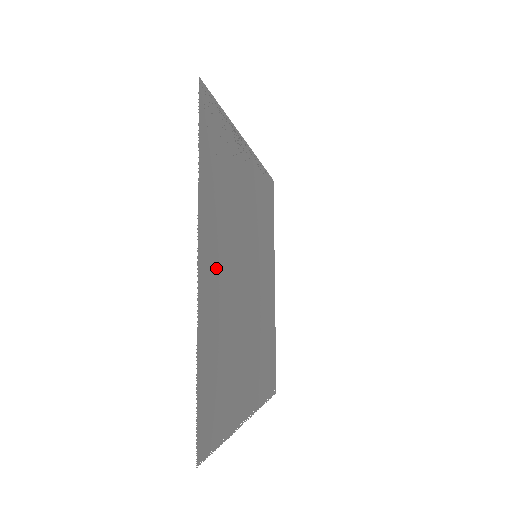
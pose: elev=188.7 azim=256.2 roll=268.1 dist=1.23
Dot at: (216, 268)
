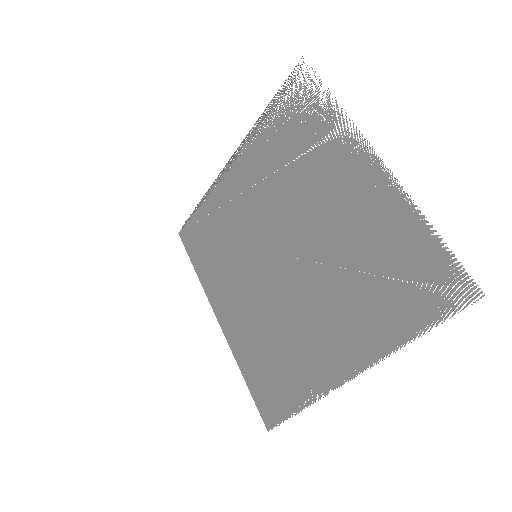
Dot at: (348, 191)
